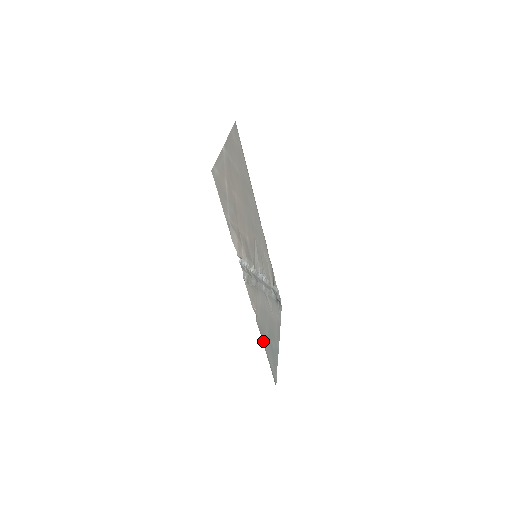
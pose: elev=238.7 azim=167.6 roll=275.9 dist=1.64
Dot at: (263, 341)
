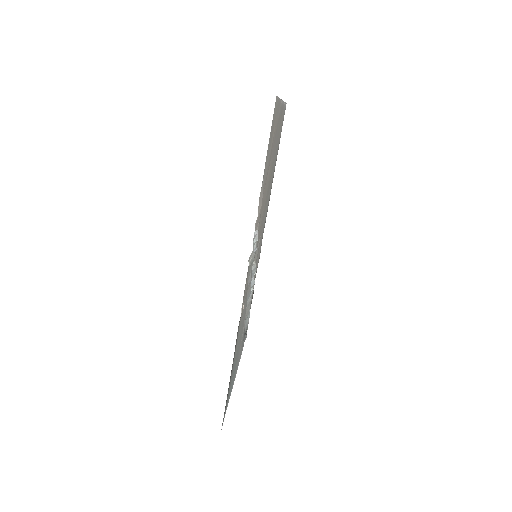
Dot at: (233, 358)
